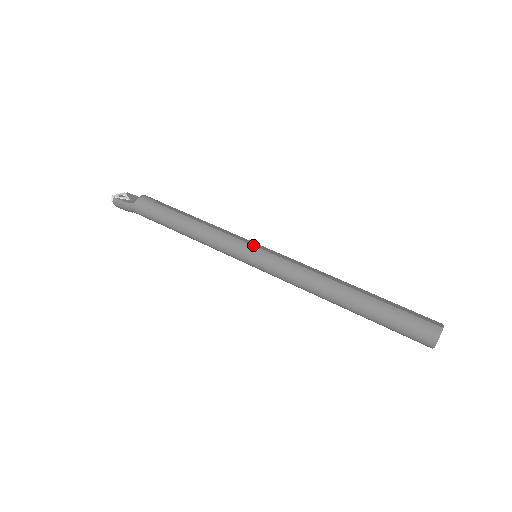
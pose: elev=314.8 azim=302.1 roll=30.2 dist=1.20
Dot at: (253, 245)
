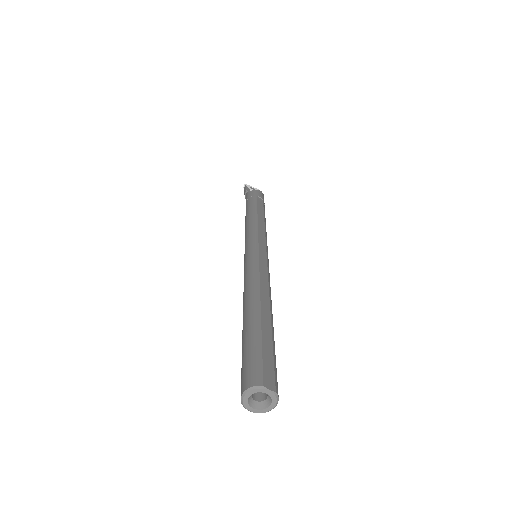
Dot at: (258, 243)
